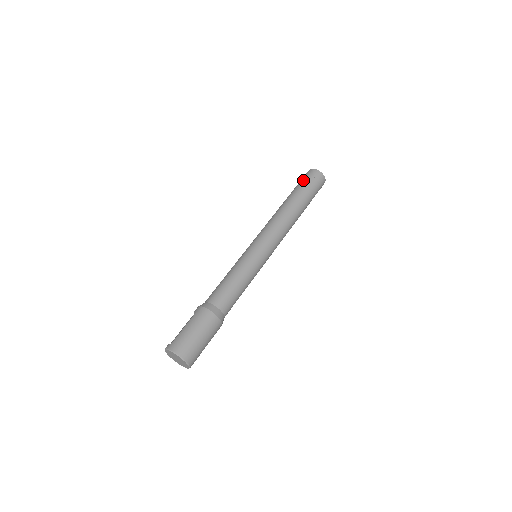
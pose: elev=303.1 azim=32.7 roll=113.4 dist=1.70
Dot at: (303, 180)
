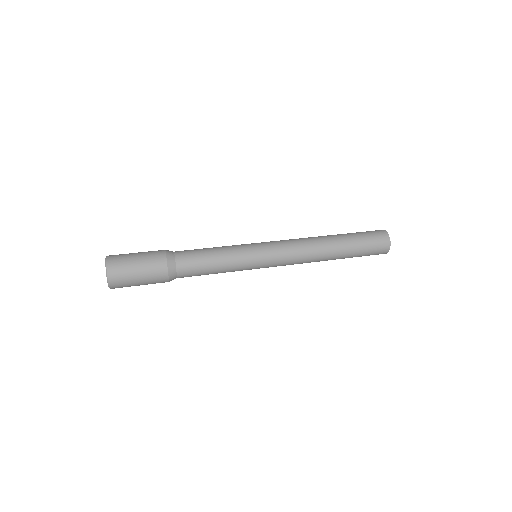
Dot at: occluded
